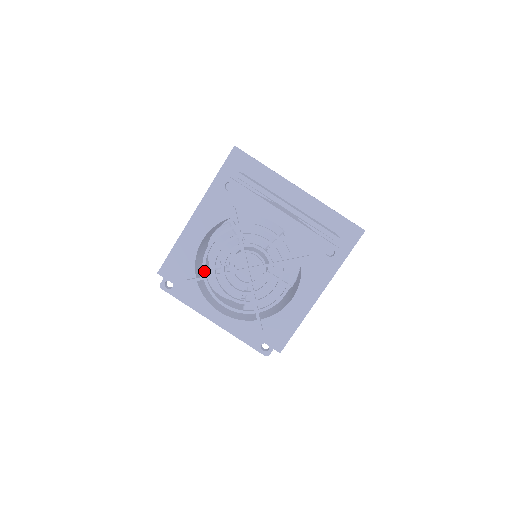
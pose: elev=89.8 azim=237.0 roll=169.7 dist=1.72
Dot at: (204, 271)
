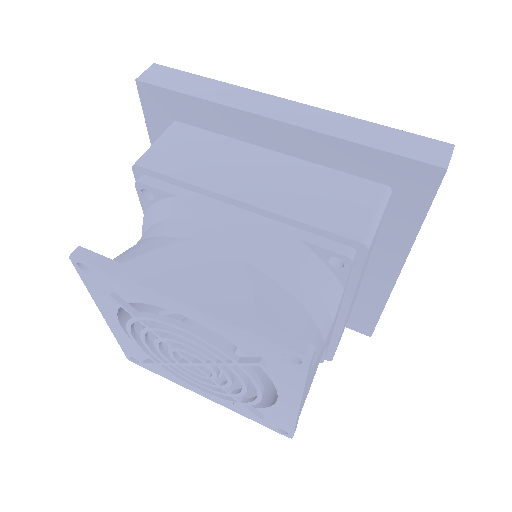
Dot at: (144, 319)
